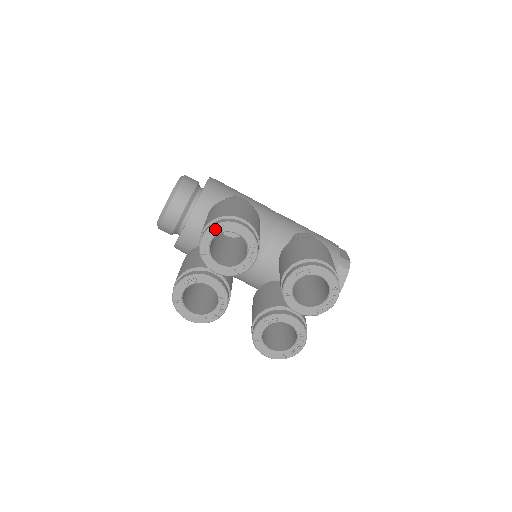
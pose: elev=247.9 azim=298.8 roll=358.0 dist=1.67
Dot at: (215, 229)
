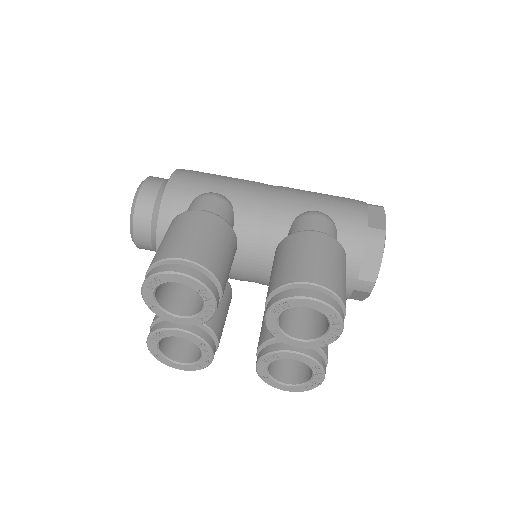
Dot at: (150, 283)
